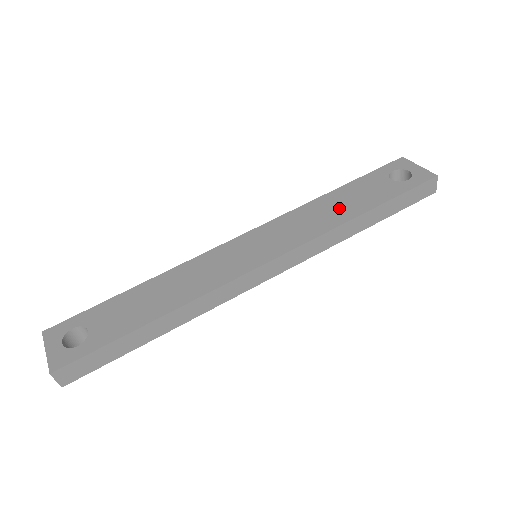
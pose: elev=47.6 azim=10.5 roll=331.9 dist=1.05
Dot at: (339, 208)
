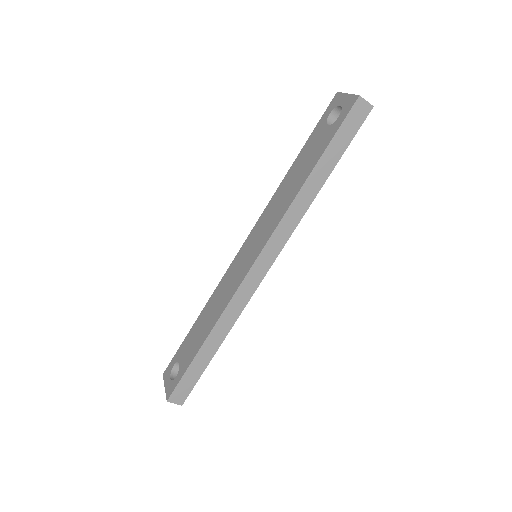
Dot at: (294, 181)
